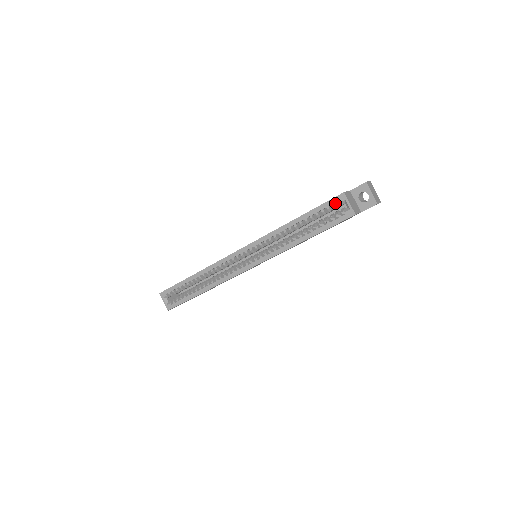
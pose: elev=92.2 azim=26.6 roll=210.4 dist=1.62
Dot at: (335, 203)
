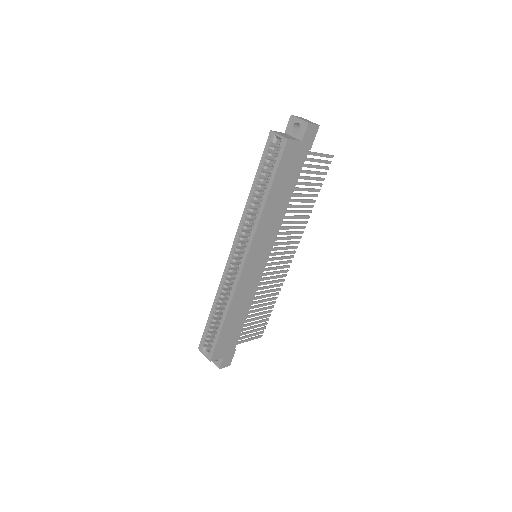
Dot at: (271, 146)
